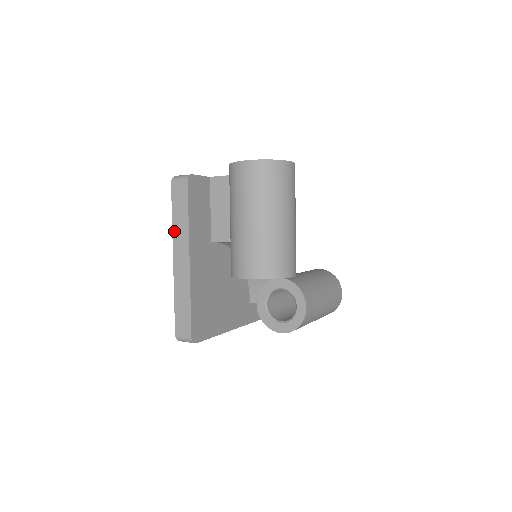
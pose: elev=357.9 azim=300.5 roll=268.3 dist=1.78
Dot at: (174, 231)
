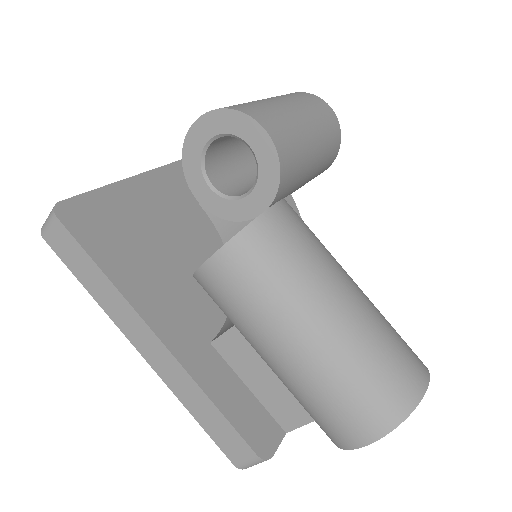
Dot at: occluded
